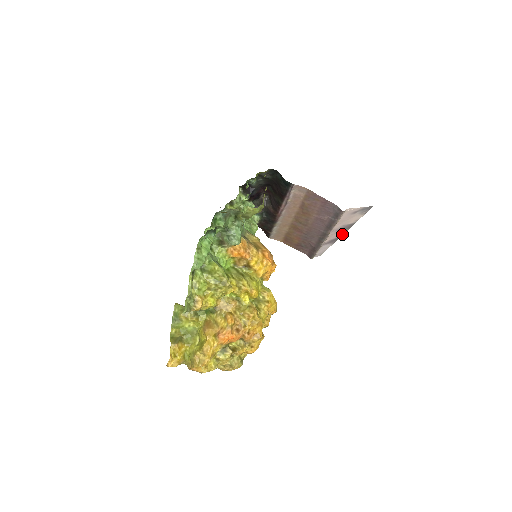
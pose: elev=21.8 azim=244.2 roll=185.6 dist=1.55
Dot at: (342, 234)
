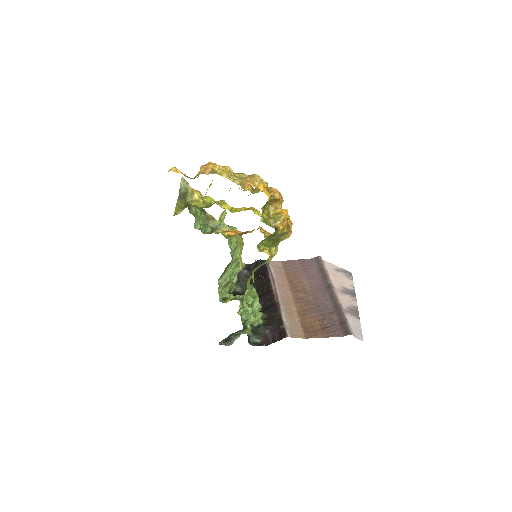
Dot at: (355, 305)
